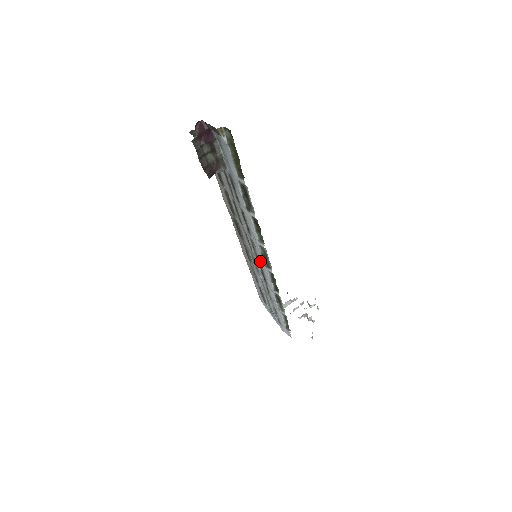
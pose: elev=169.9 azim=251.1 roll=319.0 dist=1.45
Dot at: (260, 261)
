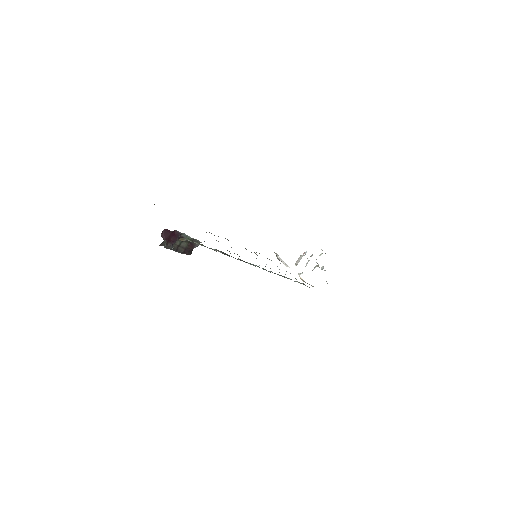
Dot at: occluded
